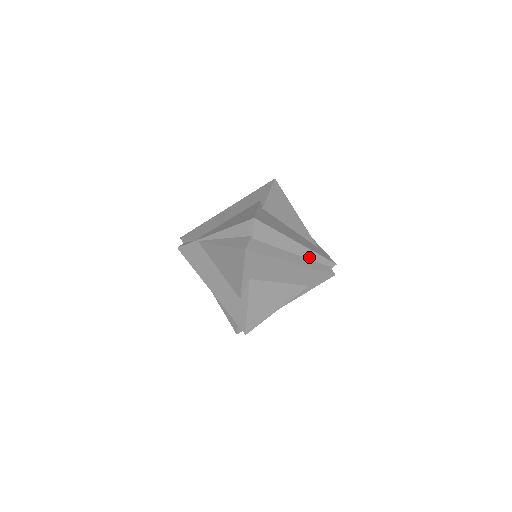
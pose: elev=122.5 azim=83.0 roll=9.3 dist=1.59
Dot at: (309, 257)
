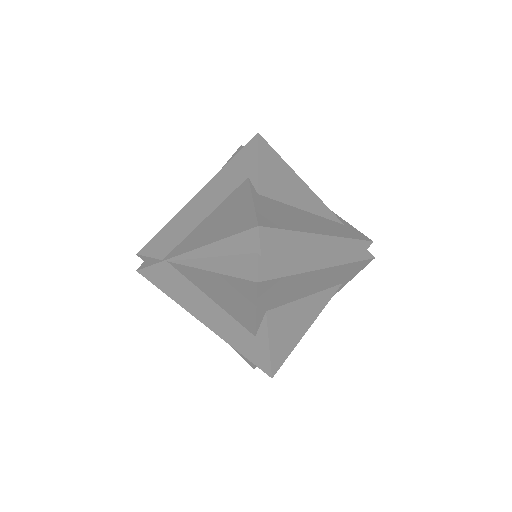
Dot at: (339, 247)
